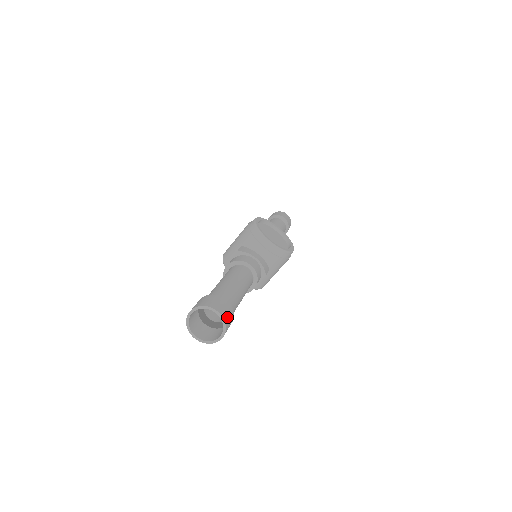
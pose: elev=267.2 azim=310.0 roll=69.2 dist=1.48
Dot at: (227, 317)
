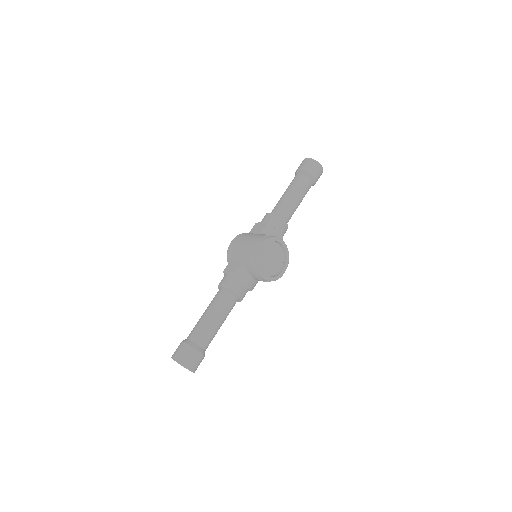
Dot at: (197, 367)
